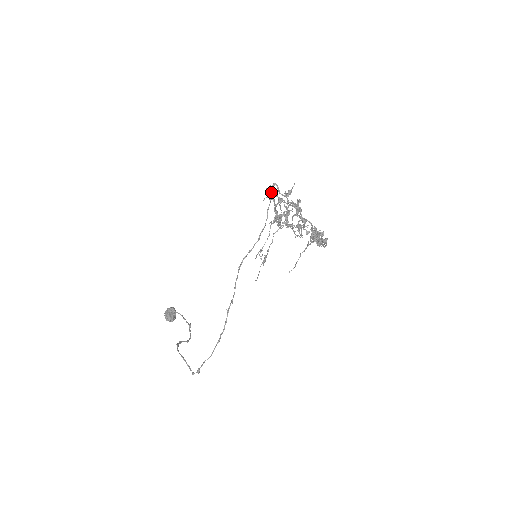
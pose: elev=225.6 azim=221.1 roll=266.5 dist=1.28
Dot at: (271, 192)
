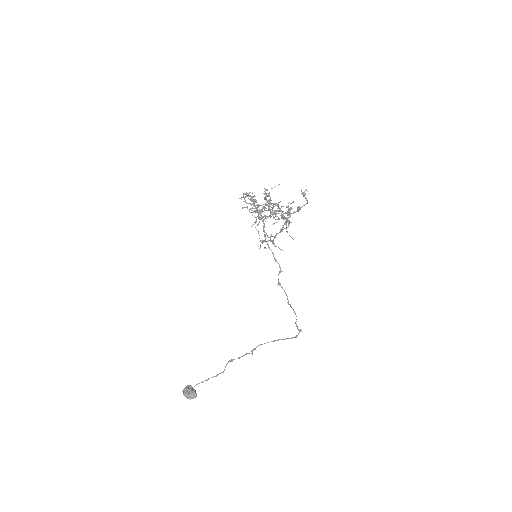
Dot at: (249, 195)
